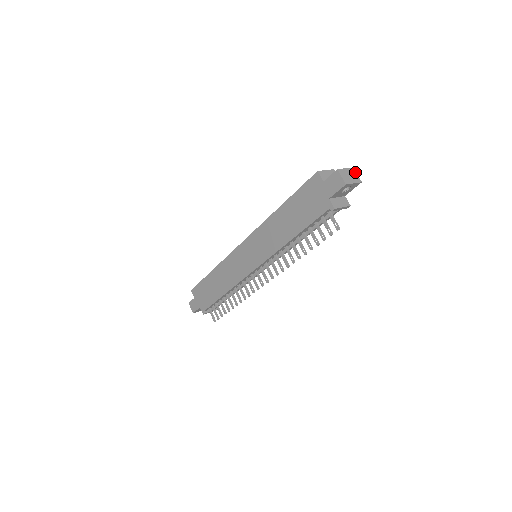
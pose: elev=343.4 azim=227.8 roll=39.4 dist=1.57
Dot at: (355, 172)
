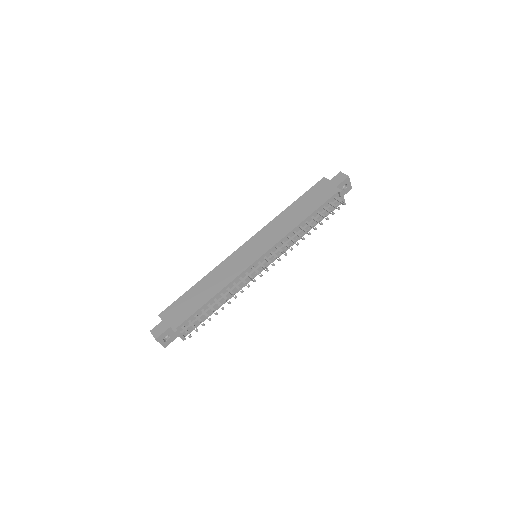
Dot at: occluded
